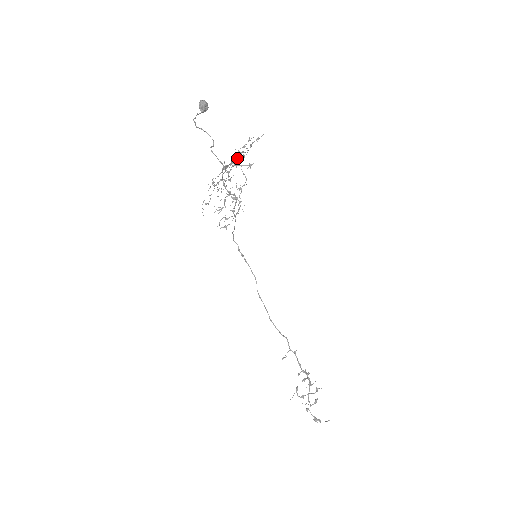
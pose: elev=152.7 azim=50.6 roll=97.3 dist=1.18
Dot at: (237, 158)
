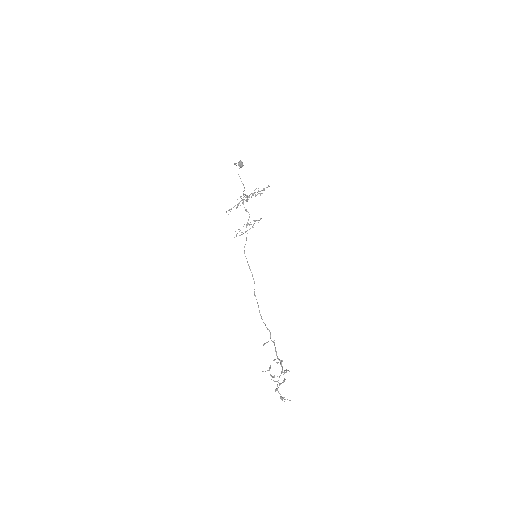
Dot at: occluded
